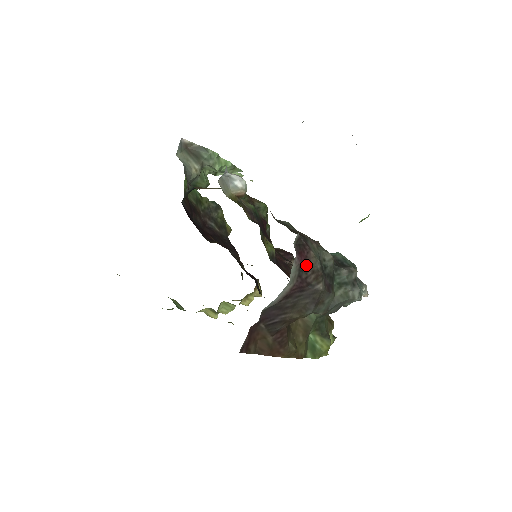
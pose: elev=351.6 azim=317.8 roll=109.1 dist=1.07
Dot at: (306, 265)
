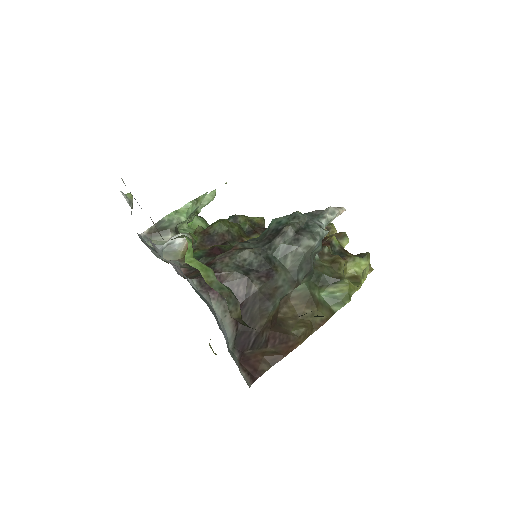
Dot at: occluded
